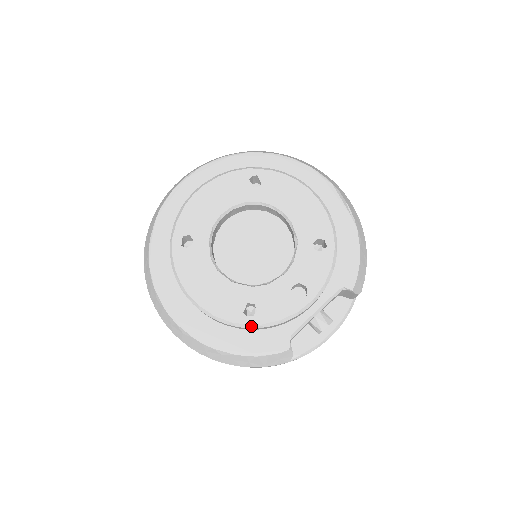
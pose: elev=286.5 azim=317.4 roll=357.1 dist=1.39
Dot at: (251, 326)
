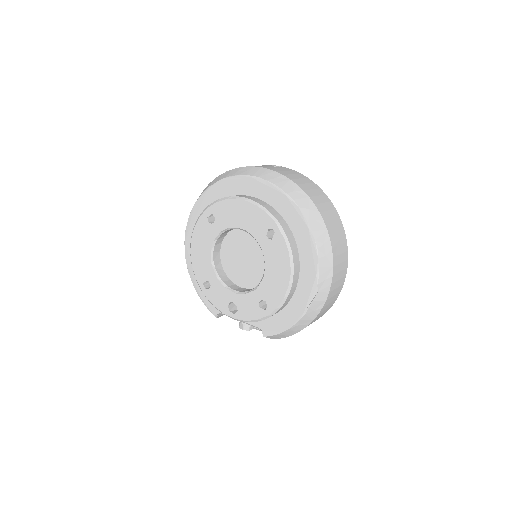
Dot at: (202, 291)
